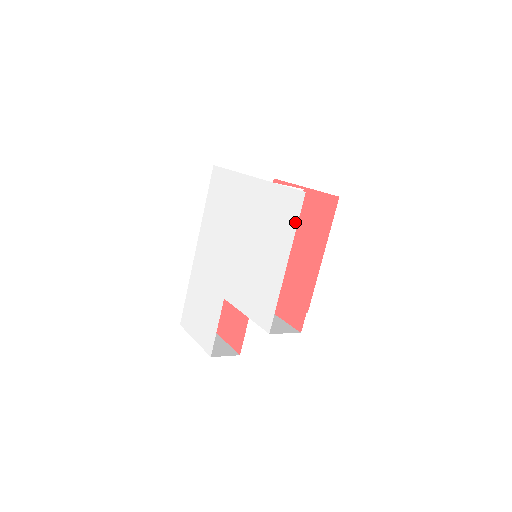
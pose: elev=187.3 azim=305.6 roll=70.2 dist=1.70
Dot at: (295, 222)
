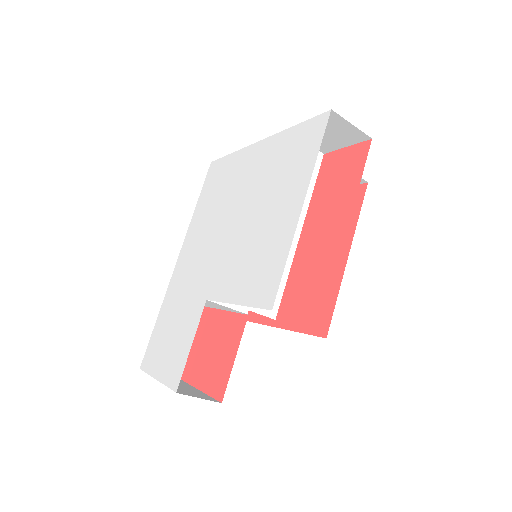
Dot at: (316, 149)
